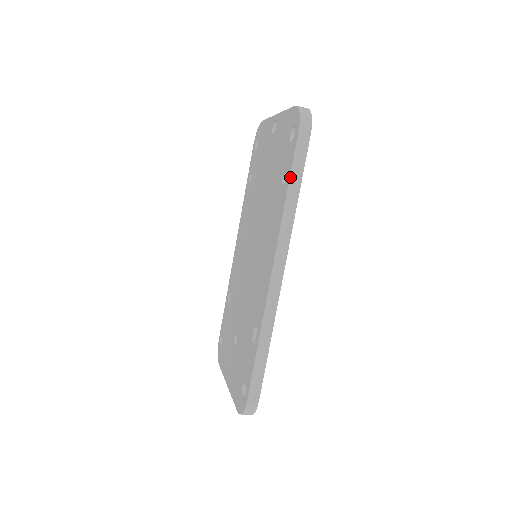
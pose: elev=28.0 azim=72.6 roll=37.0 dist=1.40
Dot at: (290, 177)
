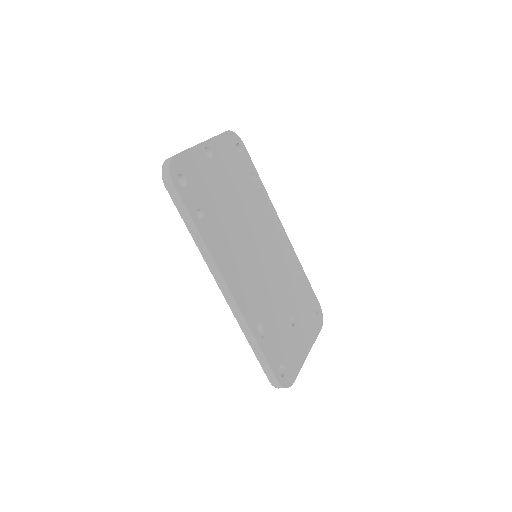
Dot at: (184, 222)
